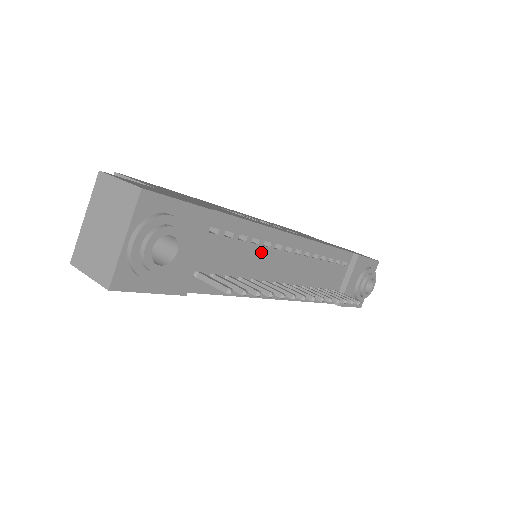
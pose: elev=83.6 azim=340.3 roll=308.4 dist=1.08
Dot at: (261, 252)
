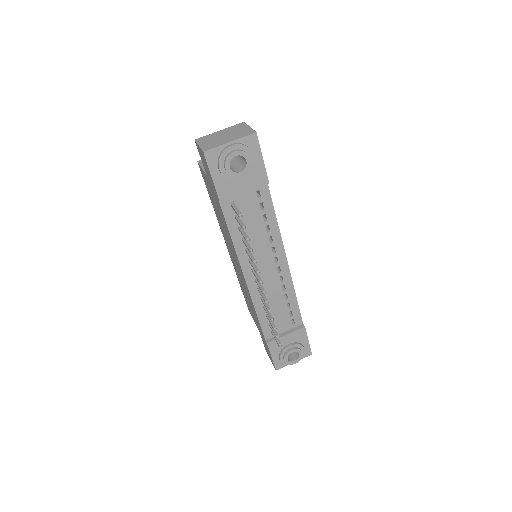
Dot at: (265, 239)
